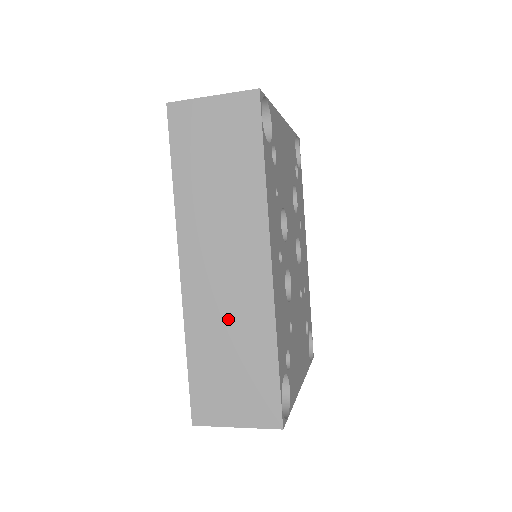
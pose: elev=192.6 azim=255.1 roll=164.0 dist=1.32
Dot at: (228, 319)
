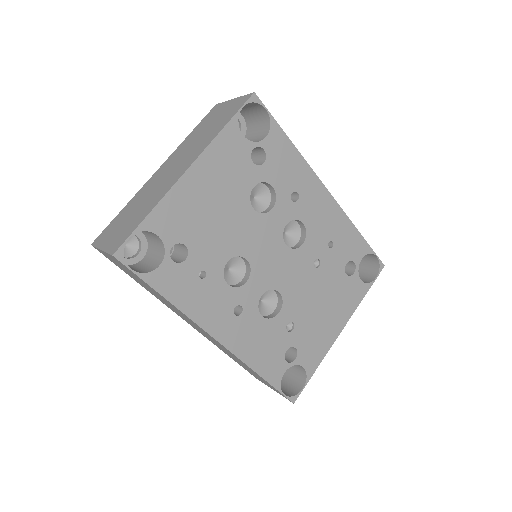
Dot at: occluded
